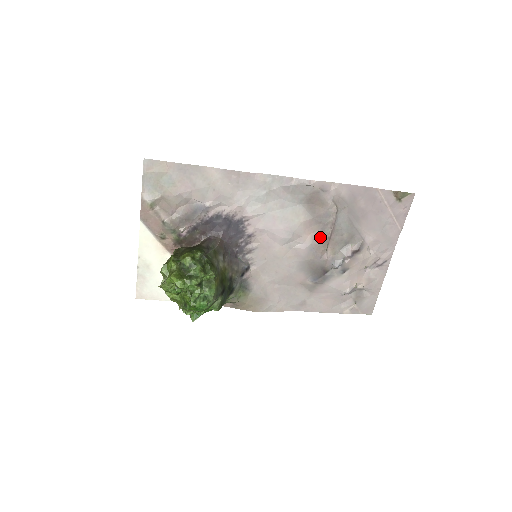
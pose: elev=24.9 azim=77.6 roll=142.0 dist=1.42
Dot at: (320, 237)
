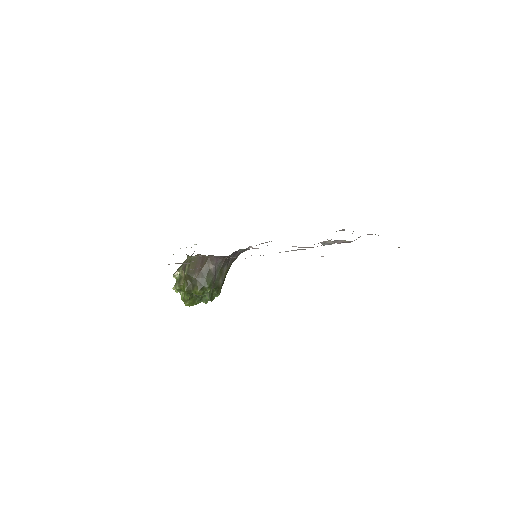
Dot at: (317, 246)
